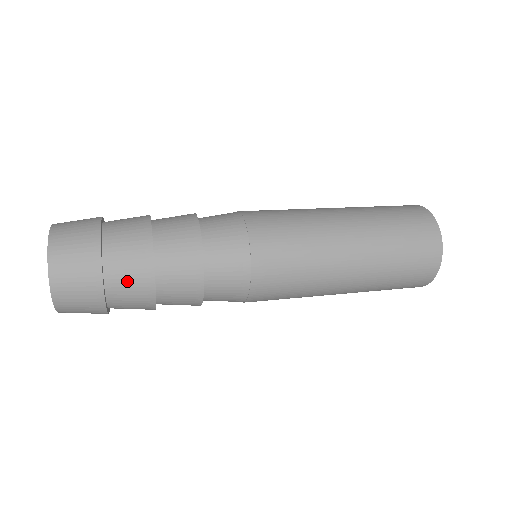
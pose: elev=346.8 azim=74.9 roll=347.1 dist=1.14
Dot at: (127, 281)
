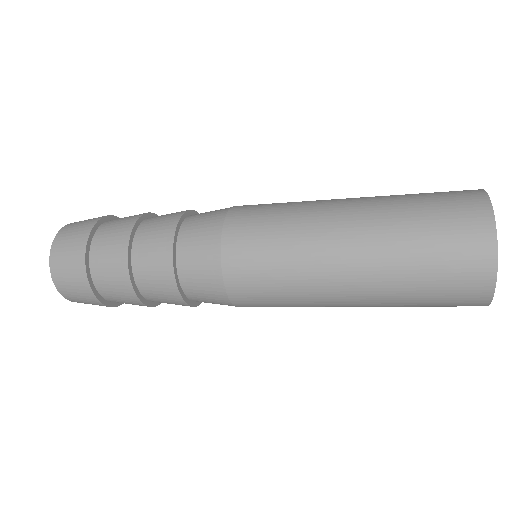
Dot at: (116, 224)
